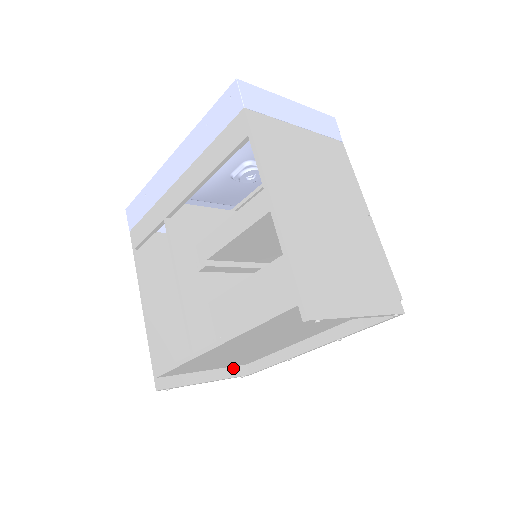
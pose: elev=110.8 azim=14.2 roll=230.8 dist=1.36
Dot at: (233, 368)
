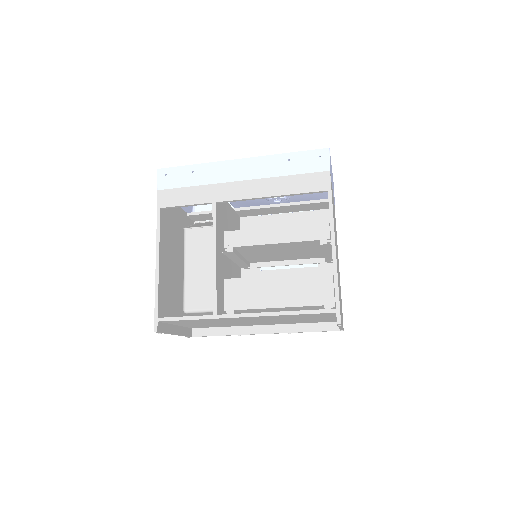
Dot at: (187, 328)
